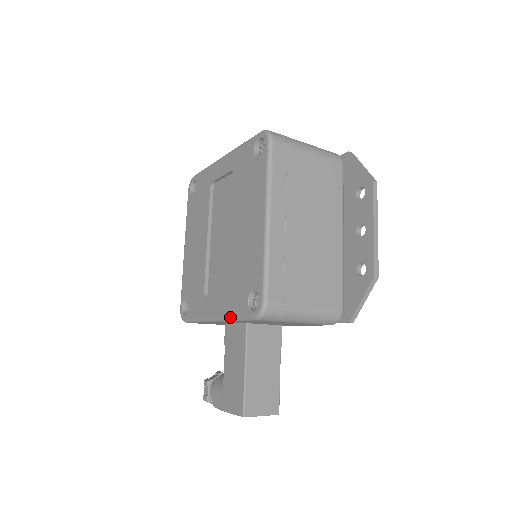
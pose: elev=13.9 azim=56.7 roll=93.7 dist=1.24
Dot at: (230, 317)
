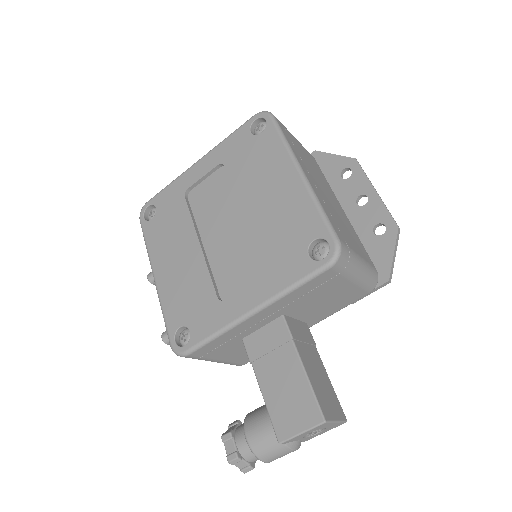
Dot at: (283, 290)
